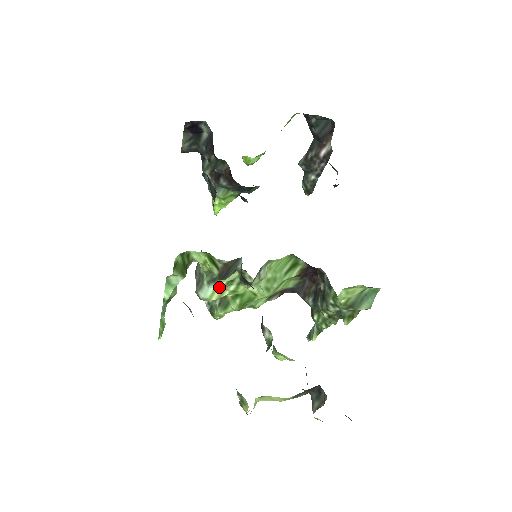
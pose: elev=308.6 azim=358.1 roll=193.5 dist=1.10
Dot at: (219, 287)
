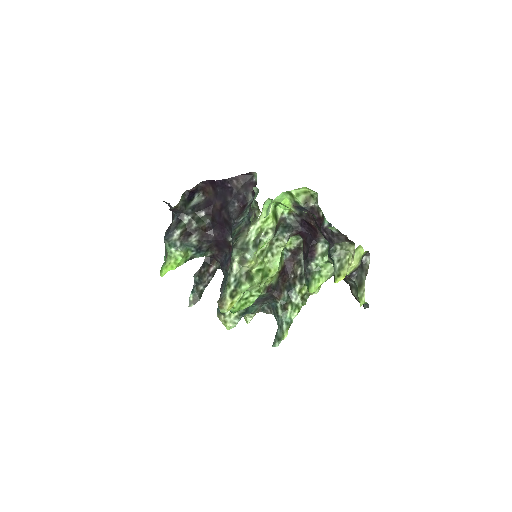
Dot at: (256, 255)
